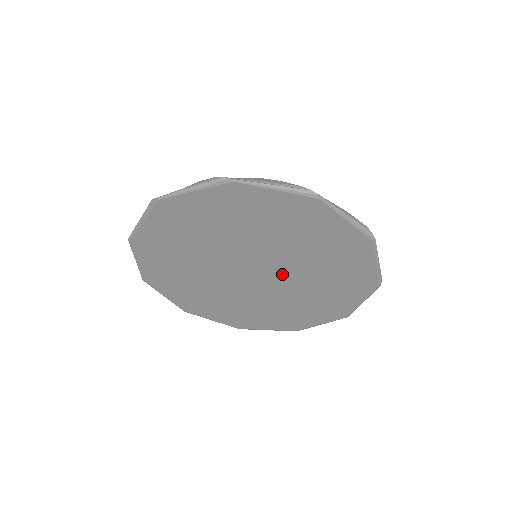
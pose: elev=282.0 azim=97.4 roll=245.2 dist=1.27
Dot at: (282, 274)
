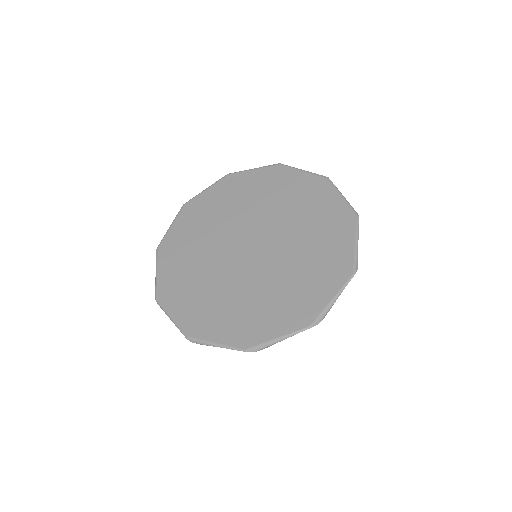
Dot at: (273, 250)
